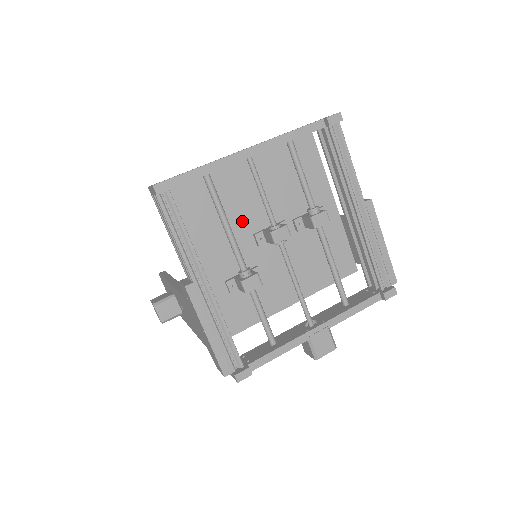
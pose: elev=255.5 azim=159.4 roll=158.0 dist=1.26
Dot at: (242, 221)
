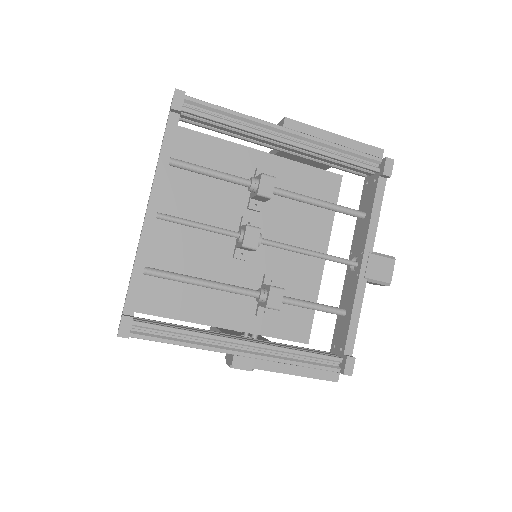
Dot at: (213, 260)
